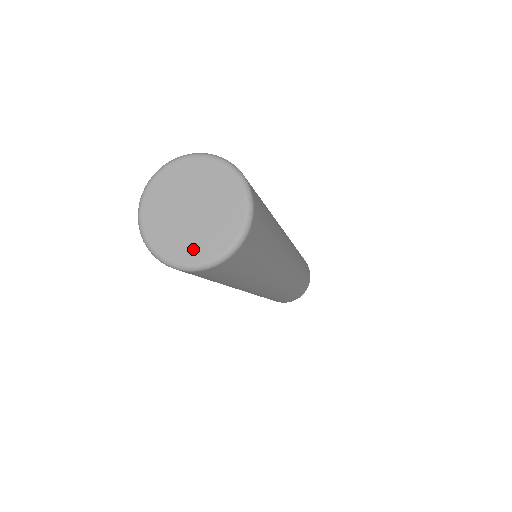
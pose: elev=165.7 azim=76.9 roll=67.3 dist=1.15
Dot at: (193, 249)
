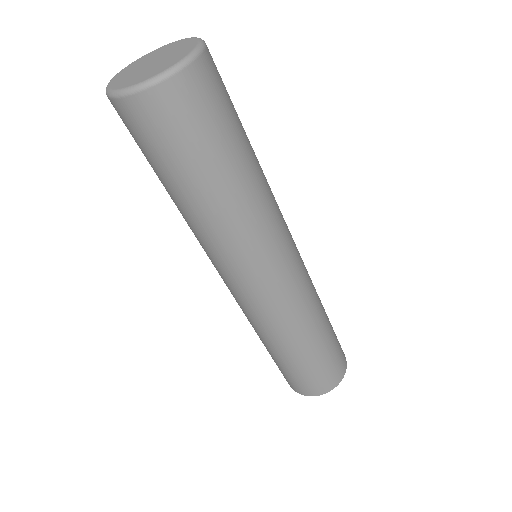
Dot at: (121, 81)
